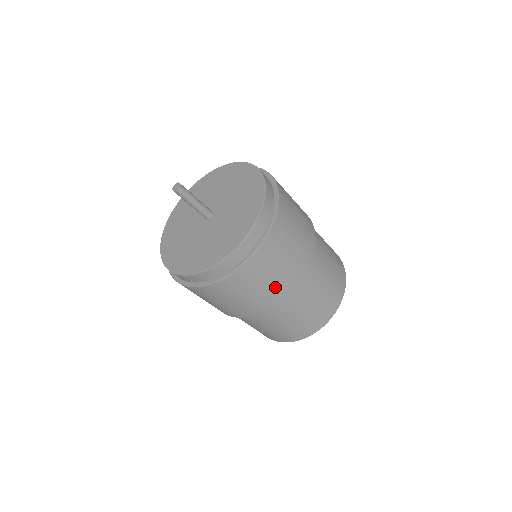
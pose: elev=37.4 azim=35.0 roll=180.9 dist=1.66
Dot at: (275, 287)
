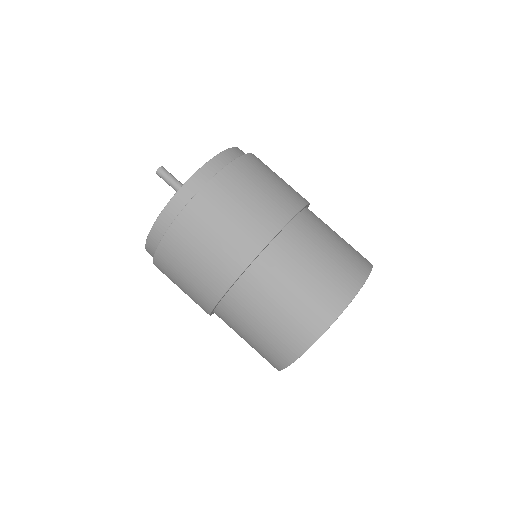
Dot at: (256, 218)
